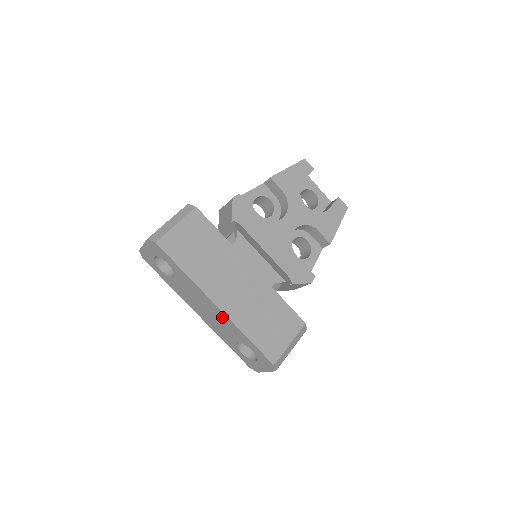
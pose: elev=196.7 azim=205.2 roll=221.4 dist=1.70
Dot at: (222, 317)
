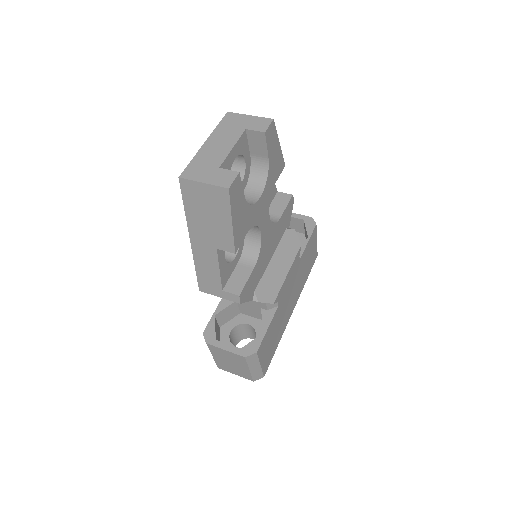
Dot at: occluded
